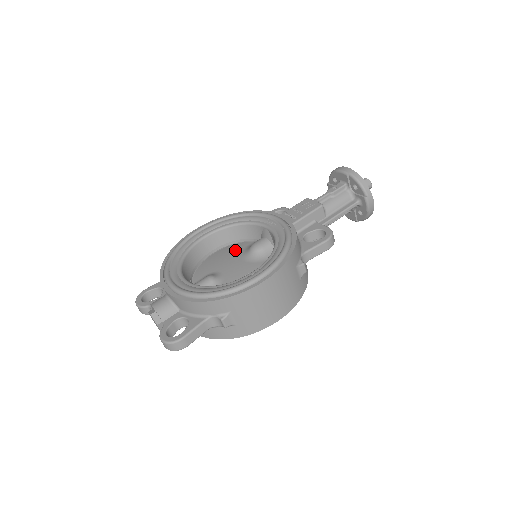
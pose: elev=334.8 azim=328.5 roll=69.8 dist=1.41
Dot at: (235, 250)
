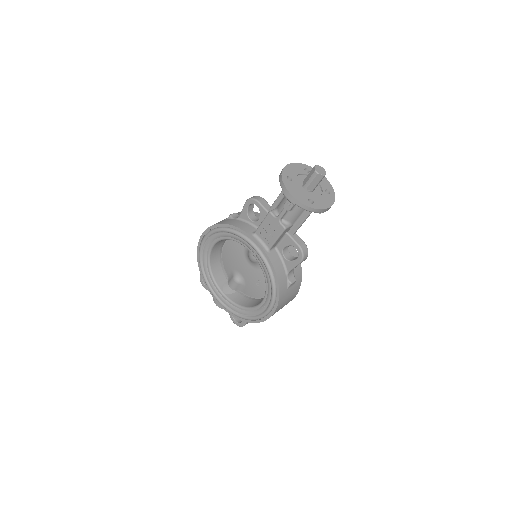
Dot at: (239, 248)
